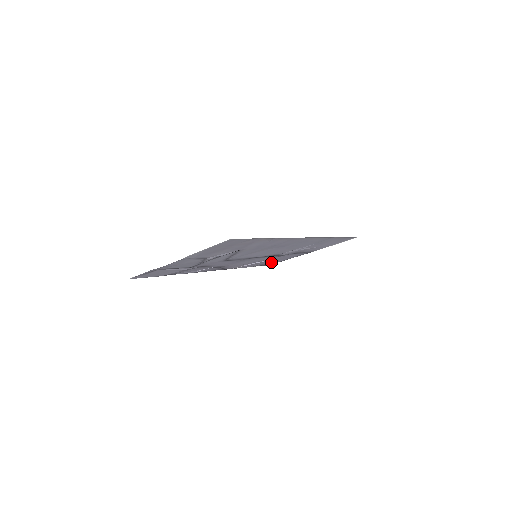
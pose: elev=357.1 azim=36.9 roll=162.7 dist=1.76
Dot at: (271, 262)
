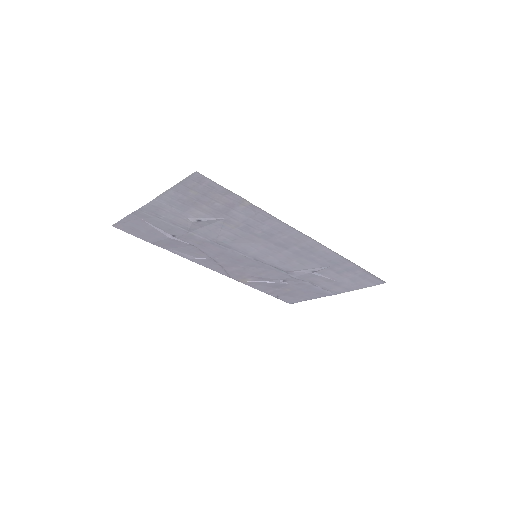
Dot at: (288, 295)
